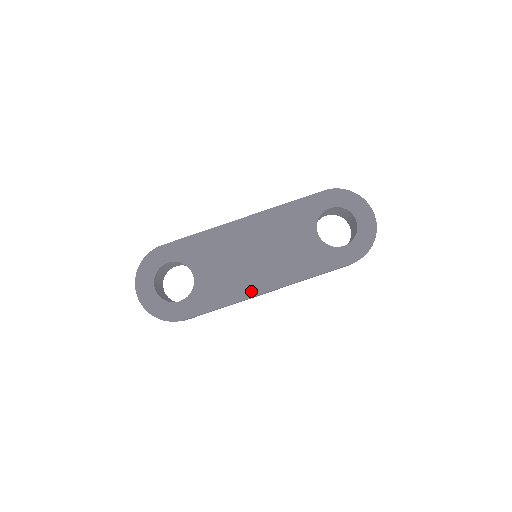
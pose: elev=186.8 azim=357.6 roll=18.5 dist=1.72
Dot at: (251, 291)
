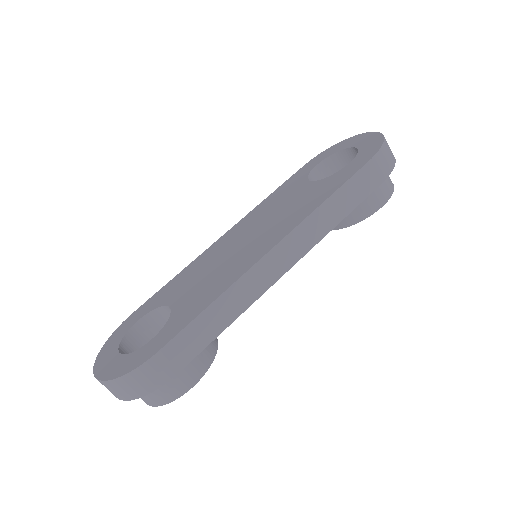
Dot at: (248, 264)
